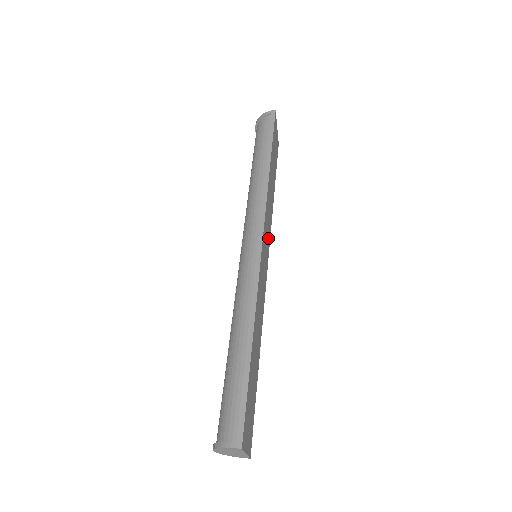
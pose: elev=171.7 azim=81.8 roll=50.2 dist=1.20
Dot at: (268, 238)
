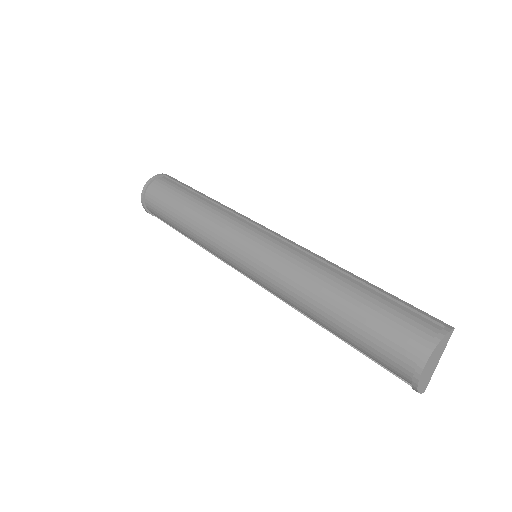
Dot at: occluded
